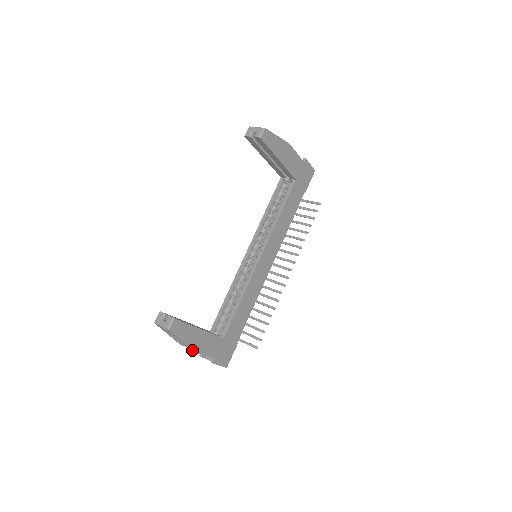
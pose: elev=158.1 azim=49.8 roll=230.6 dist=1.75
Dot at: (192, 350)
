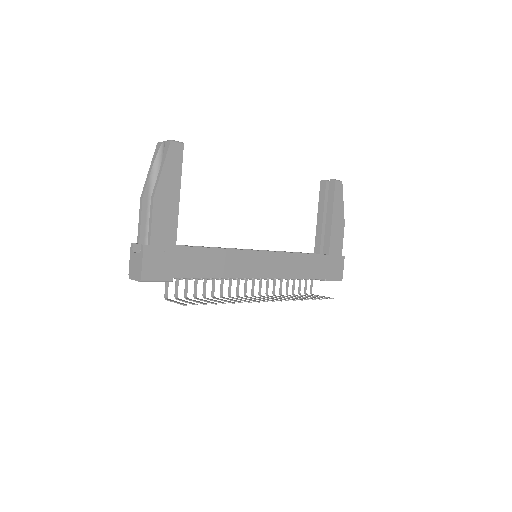
Dot at: (155, 193)
